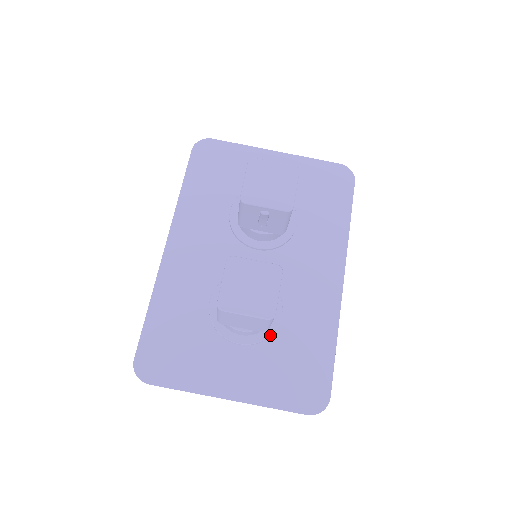
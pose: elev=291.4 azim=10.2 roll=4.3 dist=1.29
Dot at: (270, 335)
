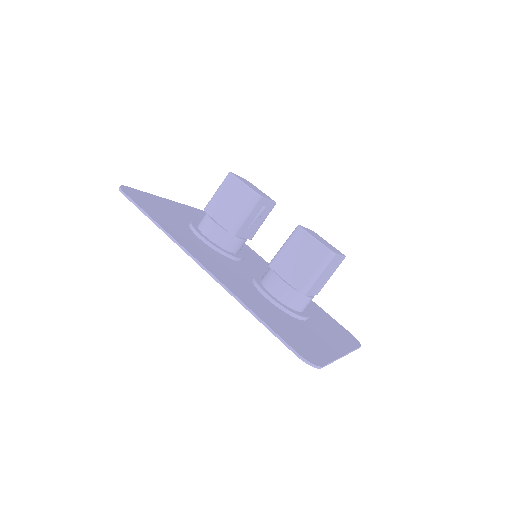
Dot at: (306, 308)
